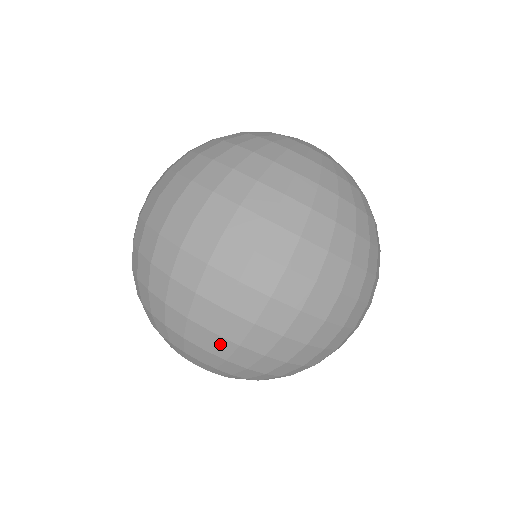
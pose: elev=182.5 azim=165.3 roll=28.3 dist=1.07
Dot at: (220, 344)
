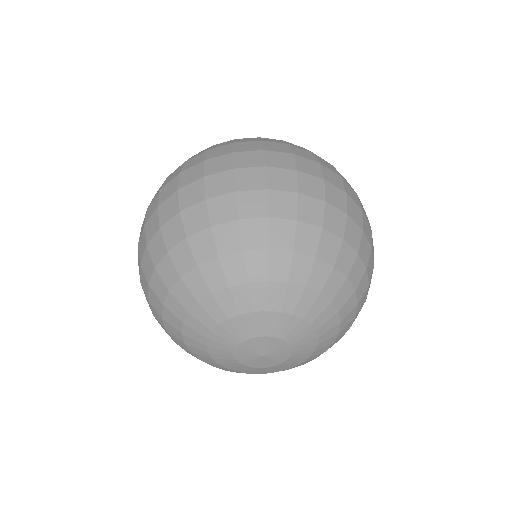
Dot at: (165, 270)
